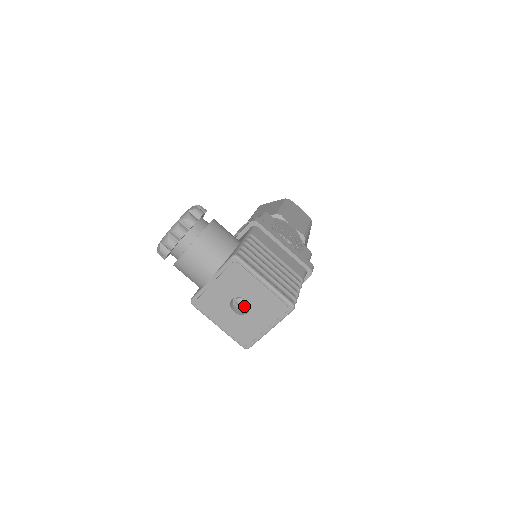
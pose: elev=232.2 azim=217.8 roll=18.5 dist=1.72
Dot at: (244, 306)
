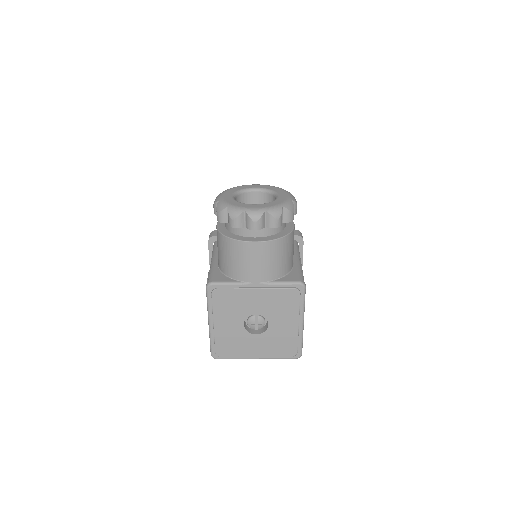
Dot at: (259, 326)
